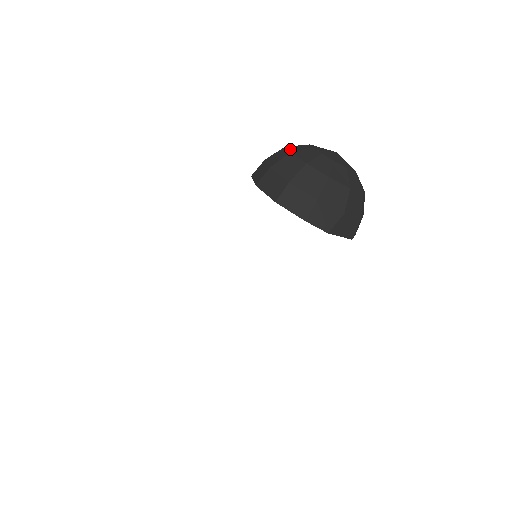
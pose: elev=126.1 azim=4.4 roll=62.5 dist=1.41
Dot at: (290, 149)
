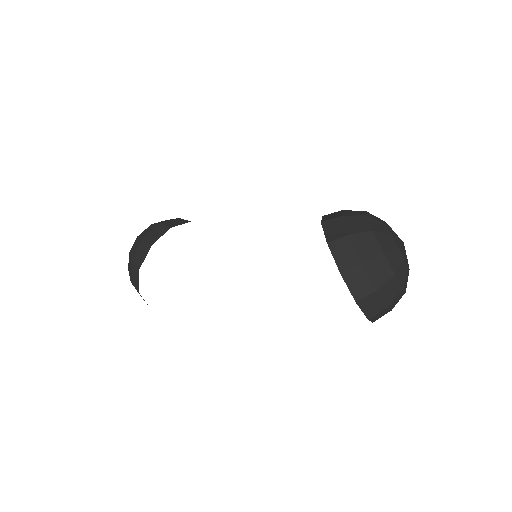
Dot at: (381, 243)
